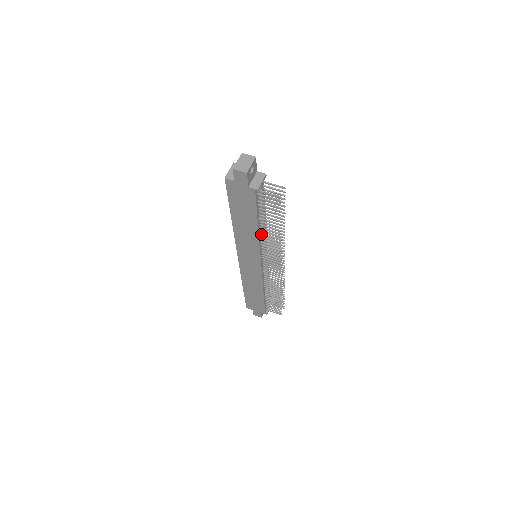
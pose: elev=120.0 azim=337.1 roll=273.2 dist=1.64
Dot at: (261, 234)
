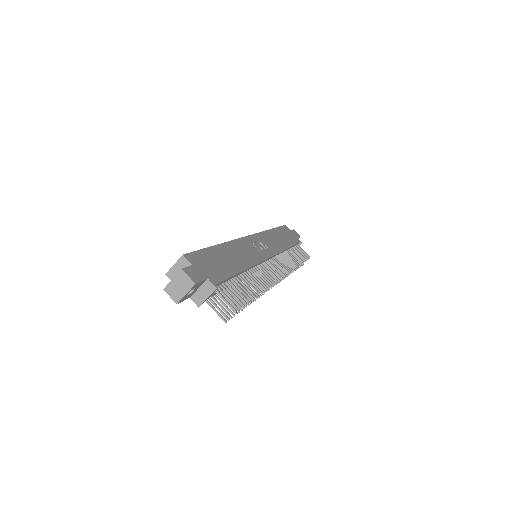
Dot at: occluded
